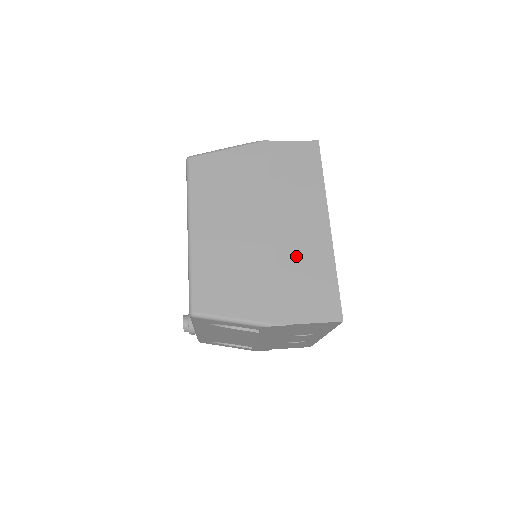
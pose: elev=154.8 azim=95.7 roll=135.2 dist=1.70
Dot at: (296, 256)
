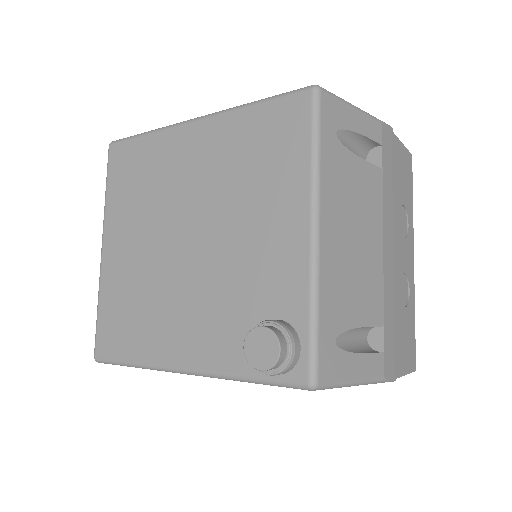
Dot at: occluded
